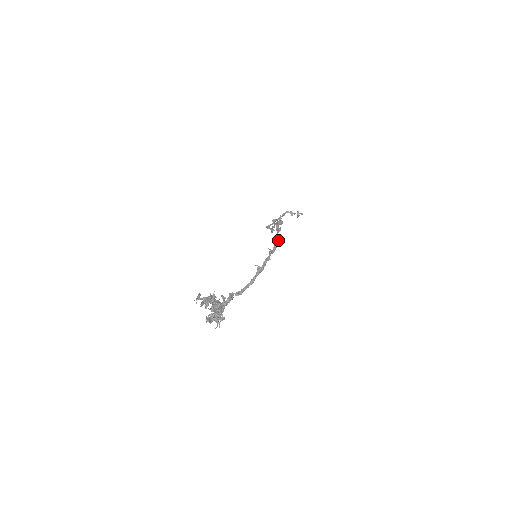
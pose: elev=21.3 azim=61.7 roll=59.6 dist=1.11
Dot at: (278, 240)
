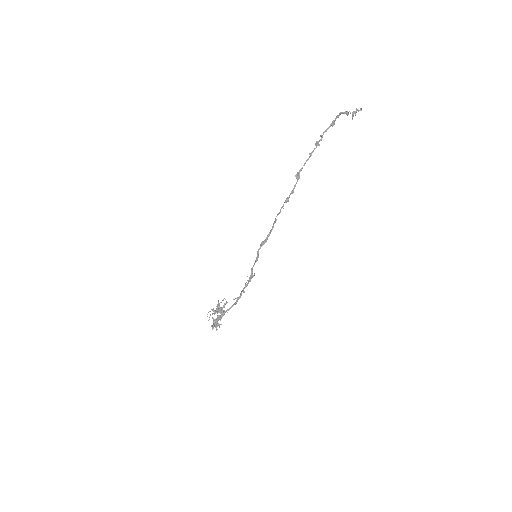
Dot at: (251, 275)
